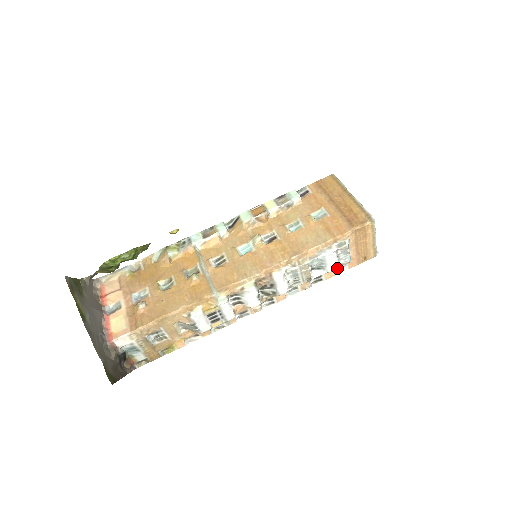
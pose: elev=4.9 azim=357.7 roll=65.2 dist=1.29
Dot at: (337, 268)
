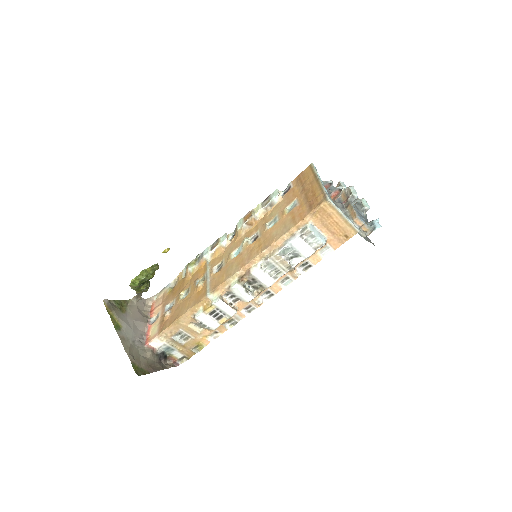
Dot at: (321, 252)
